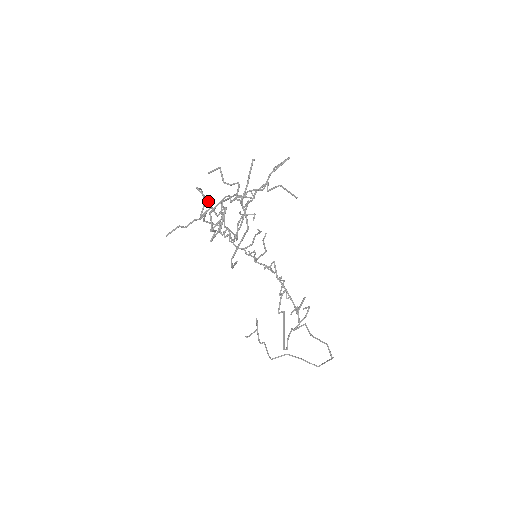
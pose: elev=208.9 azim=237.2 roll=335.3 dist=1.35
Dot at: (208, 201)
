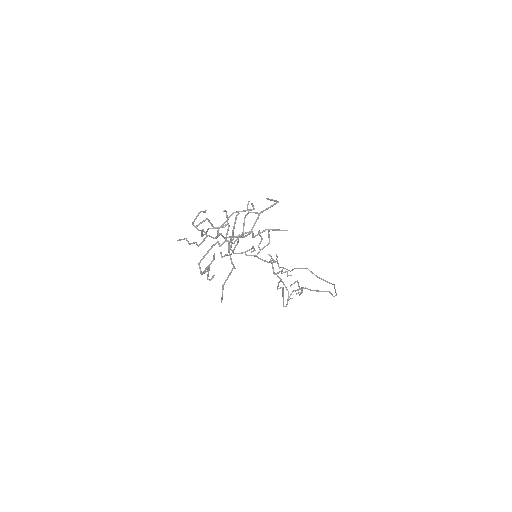
Dot at: (204, 232)
